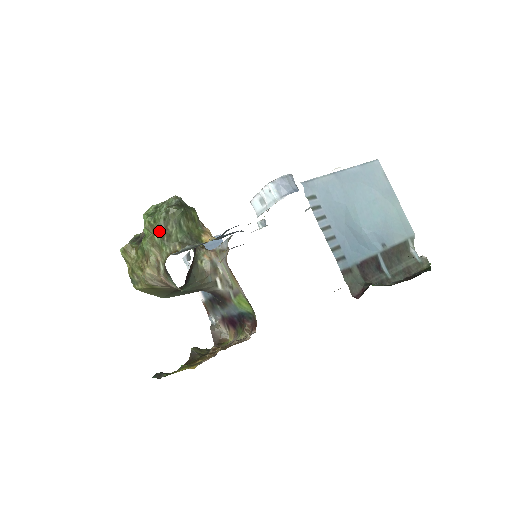
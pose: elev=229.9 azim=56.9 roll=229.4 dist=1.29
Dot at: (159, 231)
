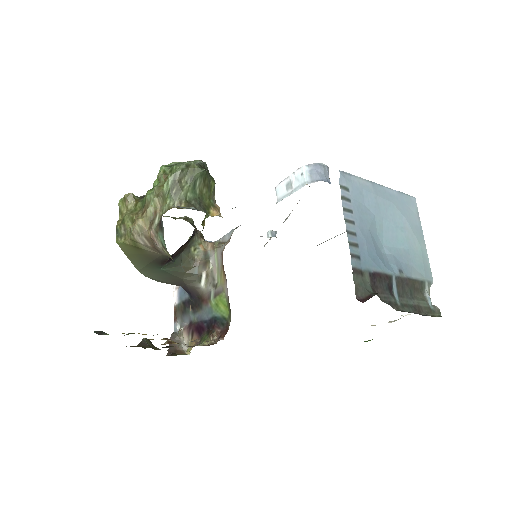
Dot at: (171, 180)
